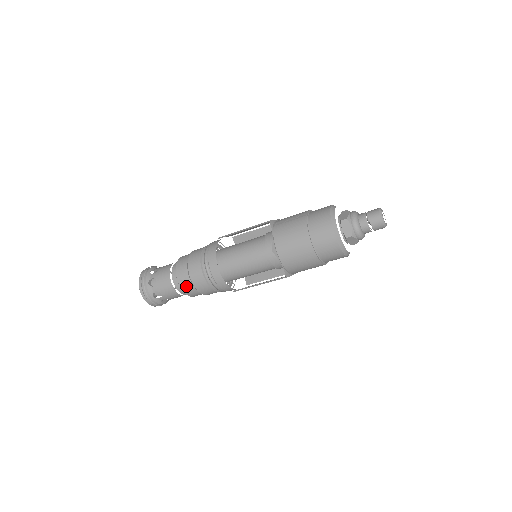
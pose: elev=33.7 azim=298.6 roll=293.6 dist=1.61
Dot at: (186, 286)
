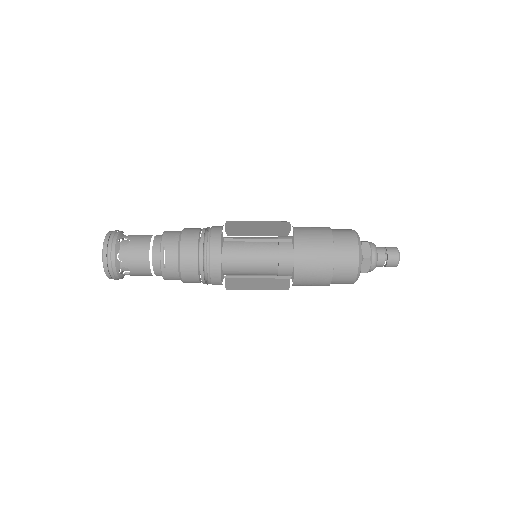
Dot at: (168, 255)
